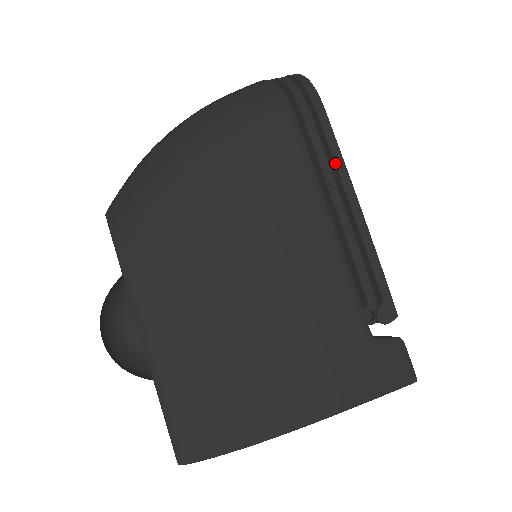
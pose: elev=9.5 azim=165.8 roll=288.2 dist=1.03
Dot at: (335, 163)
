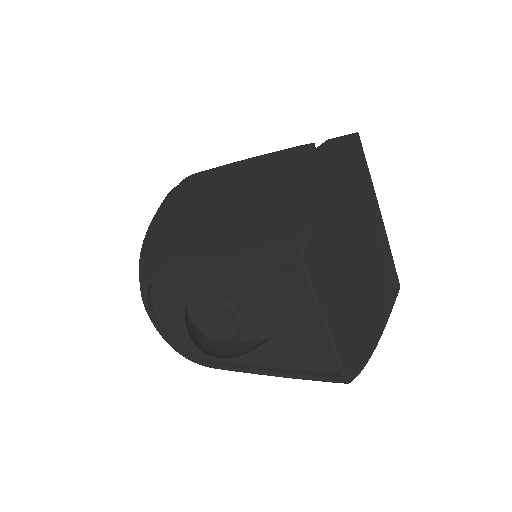
Dot at: (219, 169)
